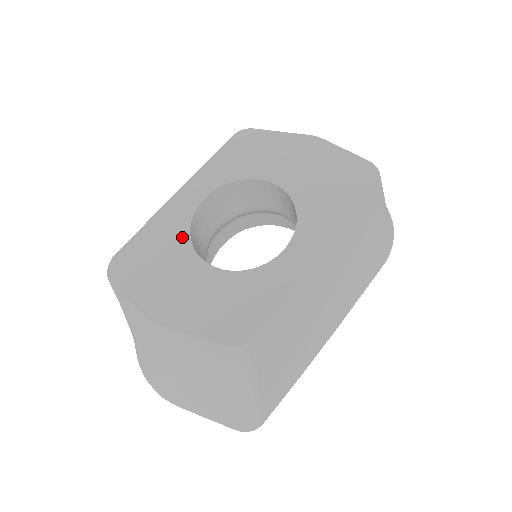
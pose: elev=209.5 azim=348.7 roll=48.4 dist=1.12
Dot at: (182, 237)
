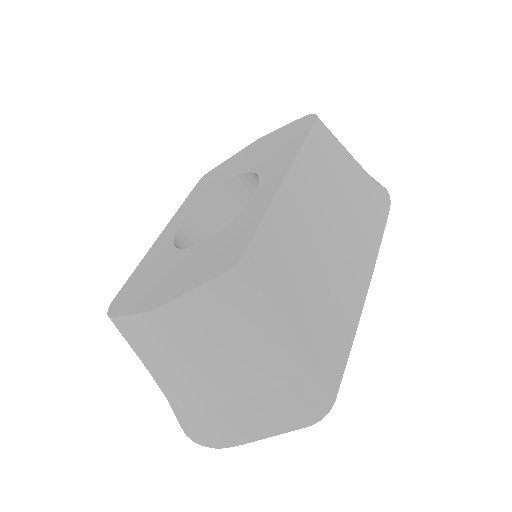
Dot at: (168, 251)
